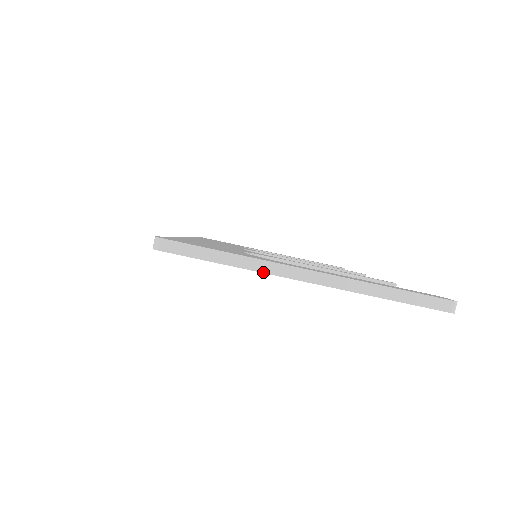
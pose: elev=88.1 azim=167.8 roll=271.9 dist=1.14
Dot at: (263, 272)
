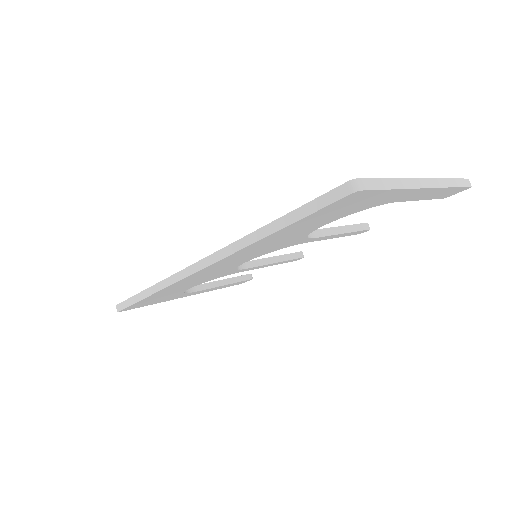
Dot at: (411, 188)
